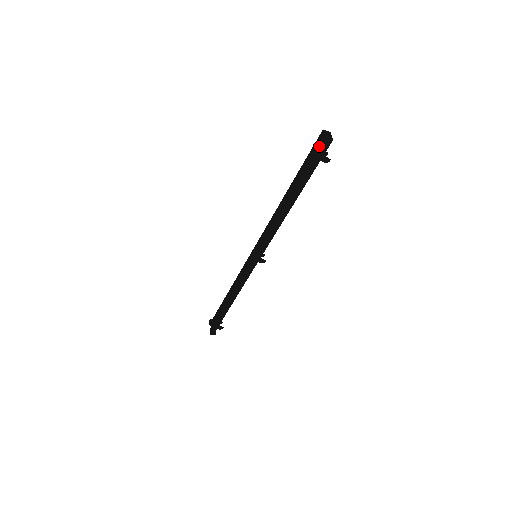
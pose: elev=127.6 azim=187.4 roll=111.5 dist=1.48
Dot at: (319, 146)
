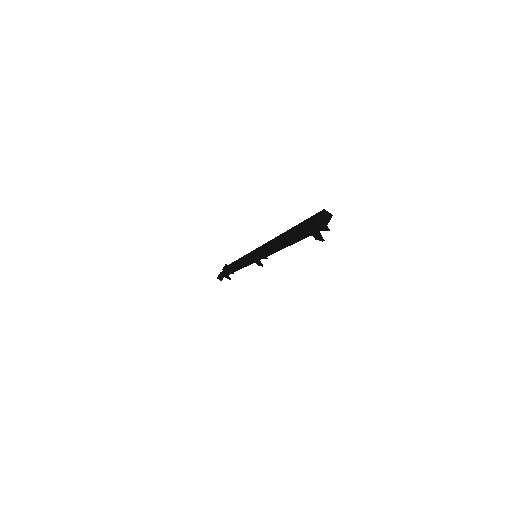
Dot at: (311, 223)
